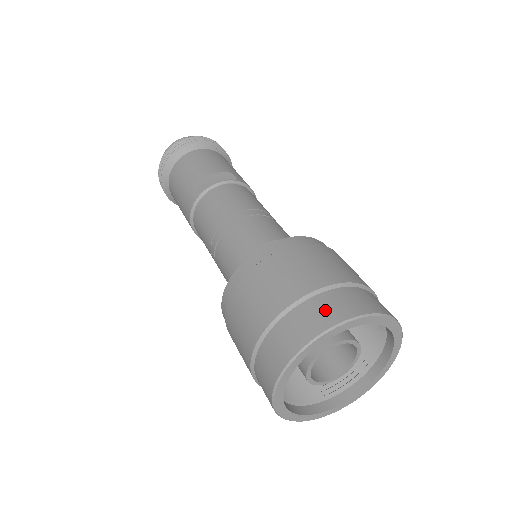
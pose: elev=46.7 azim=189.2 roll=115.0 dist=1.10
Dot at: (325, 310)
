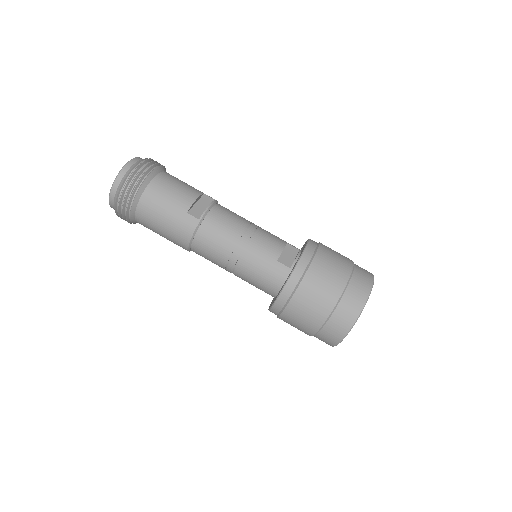
Dot at: (363, 281)
